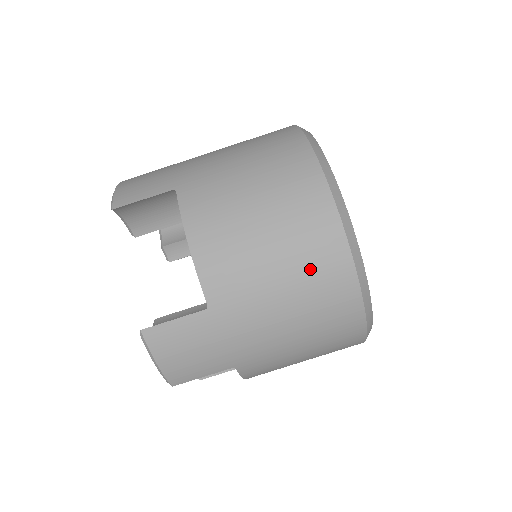
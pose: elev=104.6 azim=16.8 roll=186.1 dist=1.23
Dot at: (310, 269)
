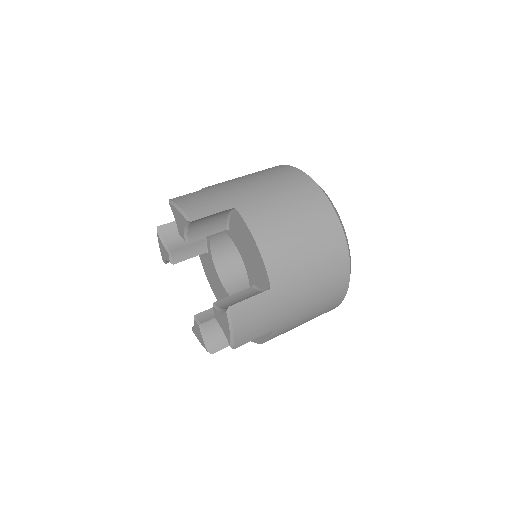
Dot at: (327, 260)
